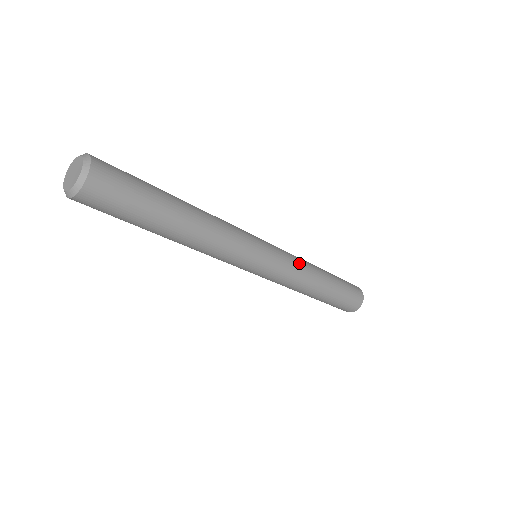
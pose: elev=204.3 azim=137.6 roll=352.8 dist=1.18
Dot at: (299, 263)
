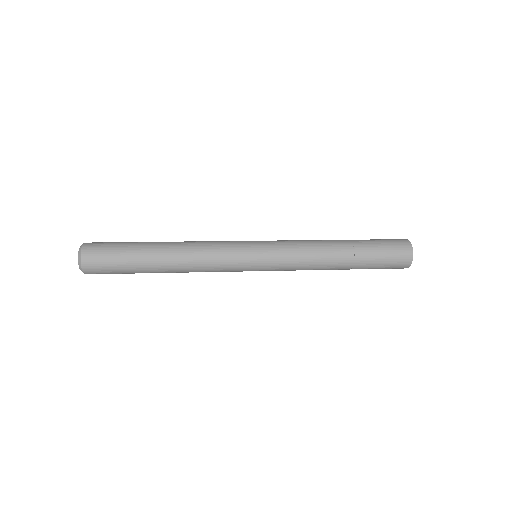
Dot at: (301, 256)
